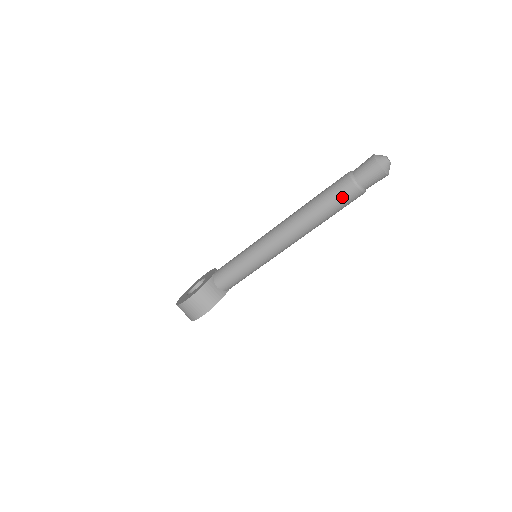
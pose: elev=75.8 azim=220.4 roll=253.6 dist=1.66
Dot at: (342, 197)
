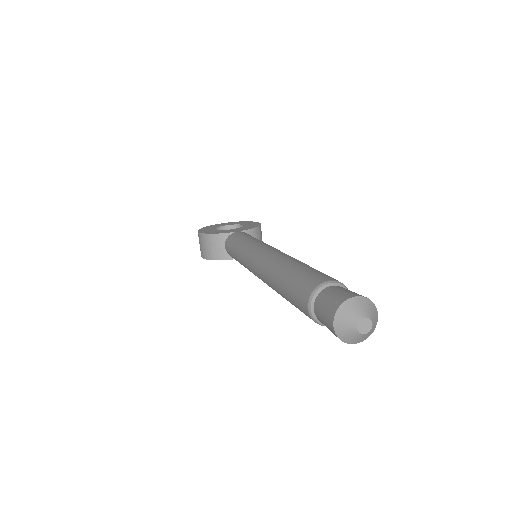
Dot at: (296, 300)
